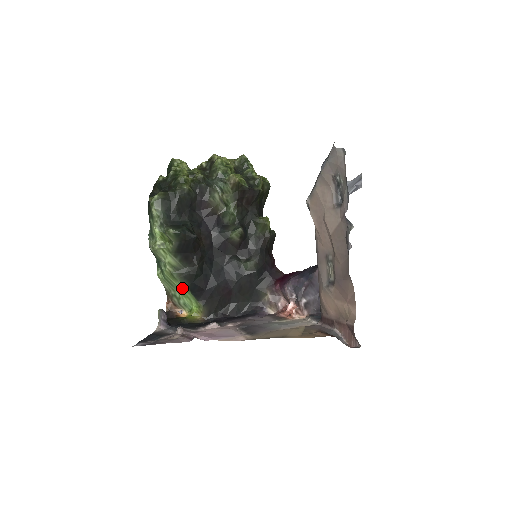
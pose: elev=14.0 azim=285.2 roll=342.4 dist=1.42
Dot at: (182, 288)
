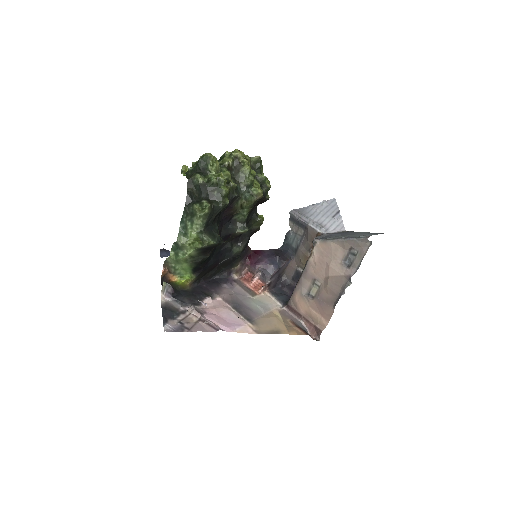
Dot at: (187, 267)
